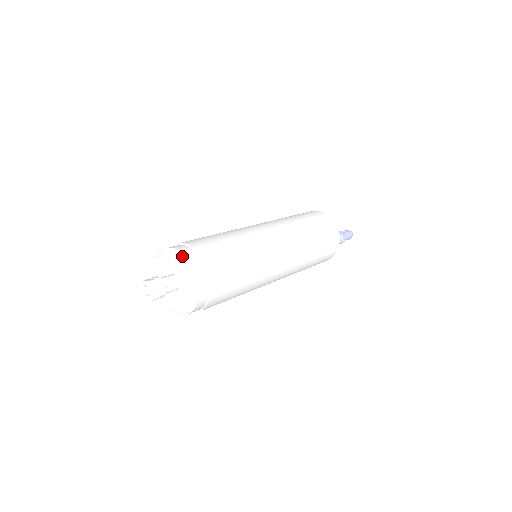
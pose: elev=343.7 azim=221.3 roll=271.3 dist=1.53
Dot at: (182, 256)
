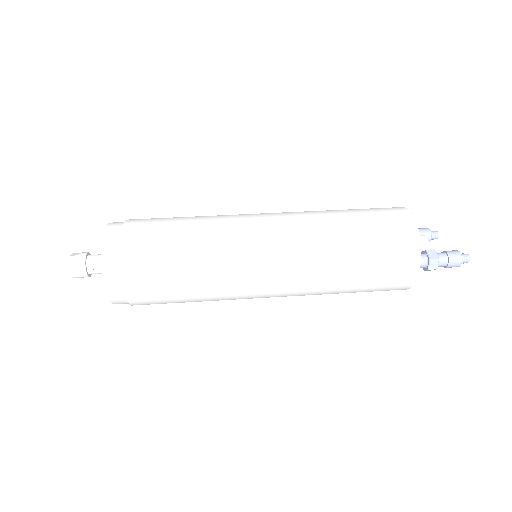
Dot at: (102, 237)
